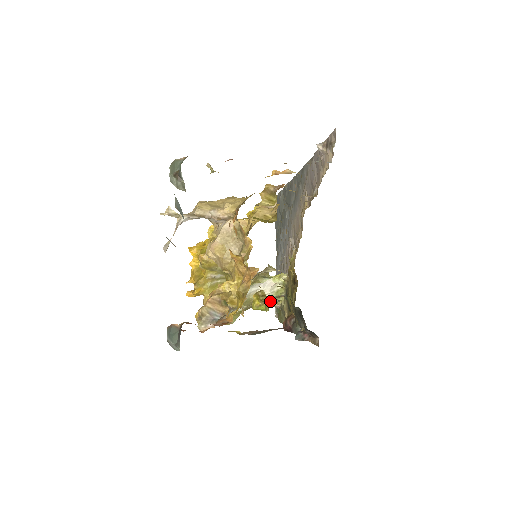
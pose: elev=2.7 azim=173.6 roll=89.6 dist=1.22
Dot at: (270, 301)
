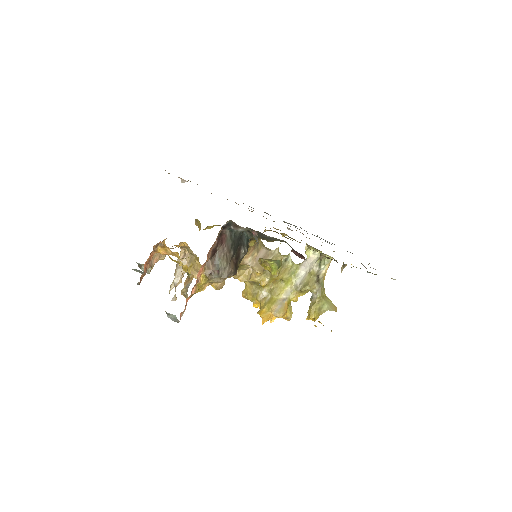
Dot at: (280, 260)
